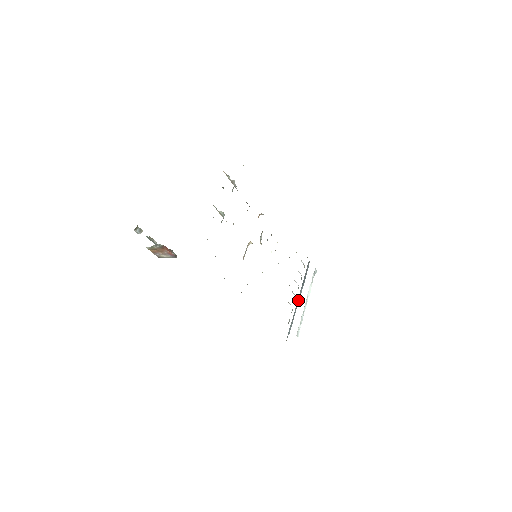
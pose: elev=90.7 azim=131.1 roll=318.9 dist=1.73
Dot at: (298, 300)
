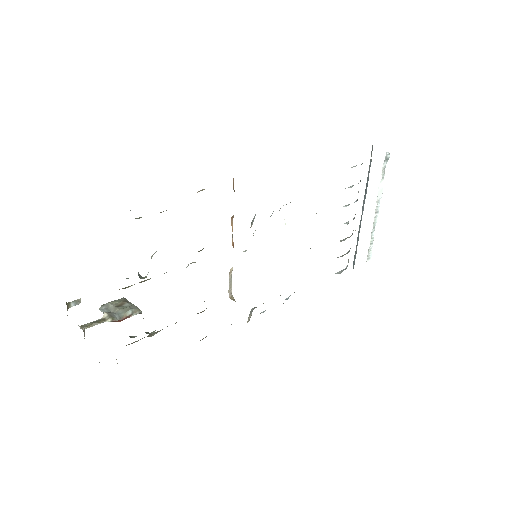
Dot at: (360, 221)
